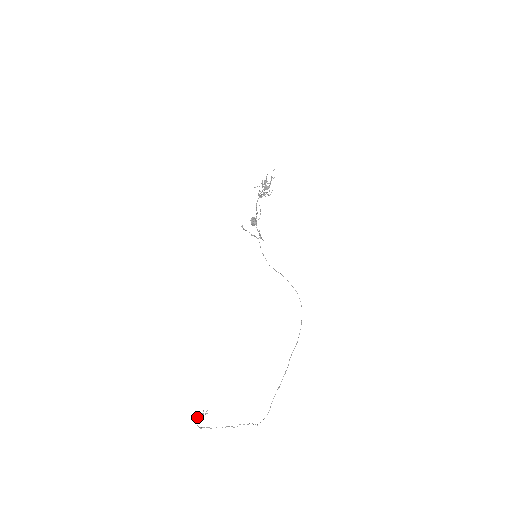
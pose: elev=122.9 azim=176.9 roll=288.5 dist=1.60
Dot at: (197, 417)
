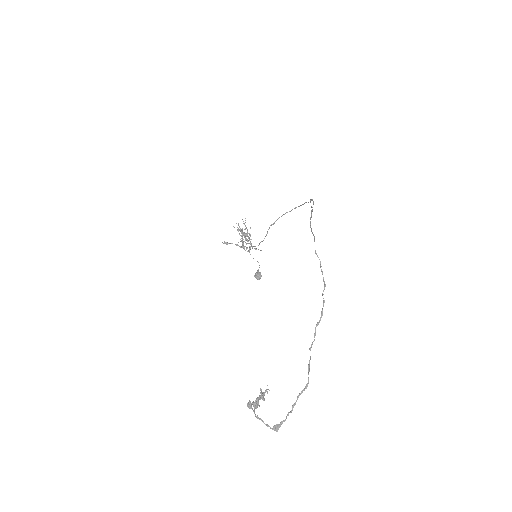
Dot at: (253, 402)
